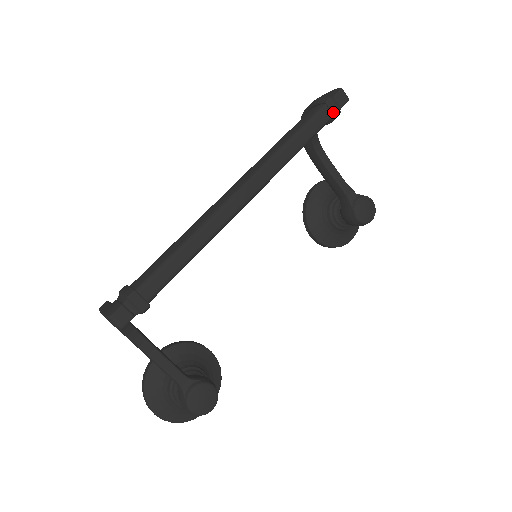
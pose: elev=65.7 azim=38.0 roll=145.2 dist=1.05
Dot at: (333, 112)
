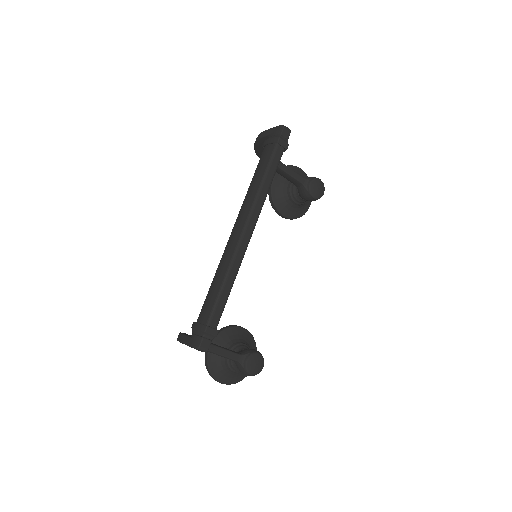
Dot at: (284, 147)
